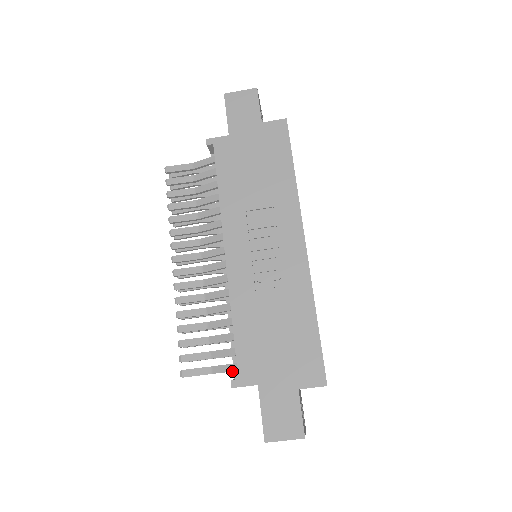
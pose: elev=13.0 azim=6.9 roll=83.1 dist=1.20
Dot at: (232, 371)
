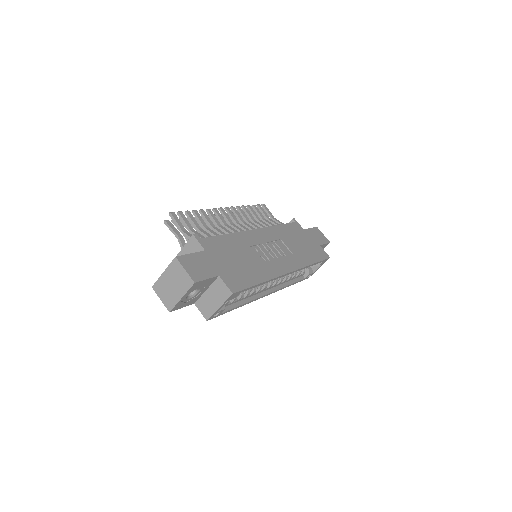
Dot at: occluded
